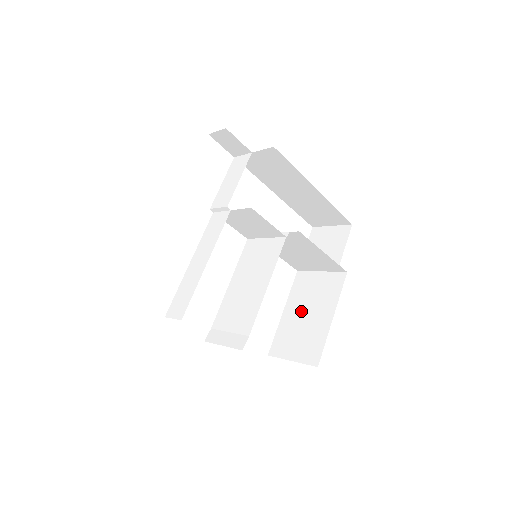
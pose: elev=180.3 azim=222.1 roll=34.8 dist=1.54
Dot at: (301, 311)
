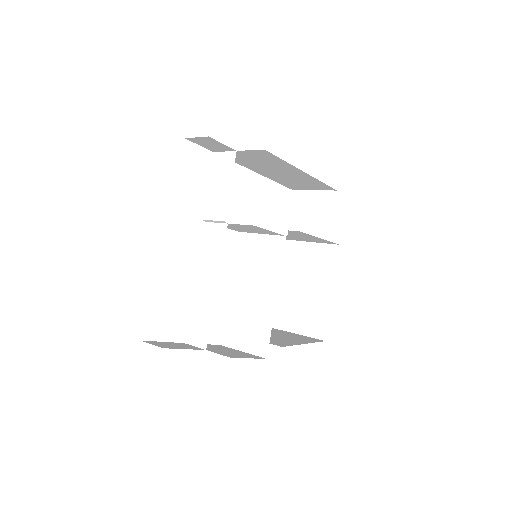
Dot at: (298, 284)
